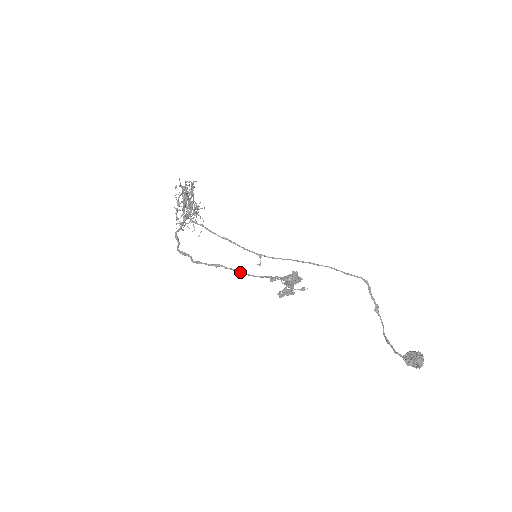
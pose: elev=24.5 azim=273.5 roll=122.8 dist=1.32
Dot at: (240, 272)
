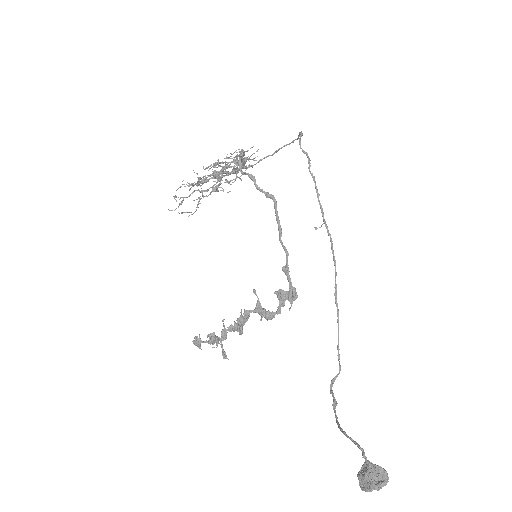
Dot at: (279, 224)
